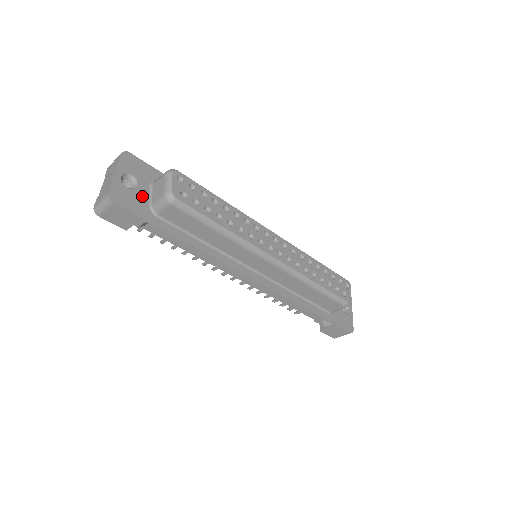
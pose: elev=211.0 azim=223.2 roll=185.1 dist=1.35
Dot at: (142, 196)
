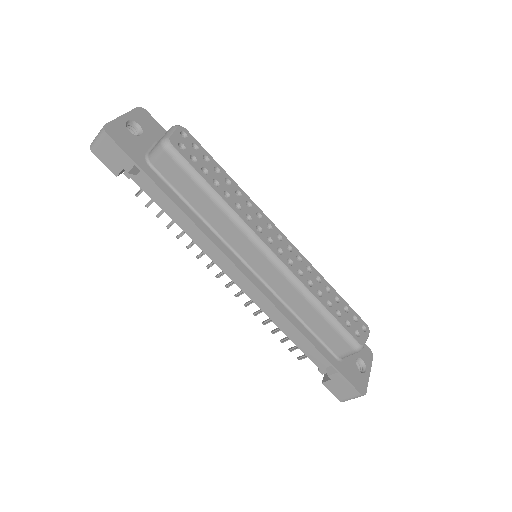
Dot at: (142, 144)
